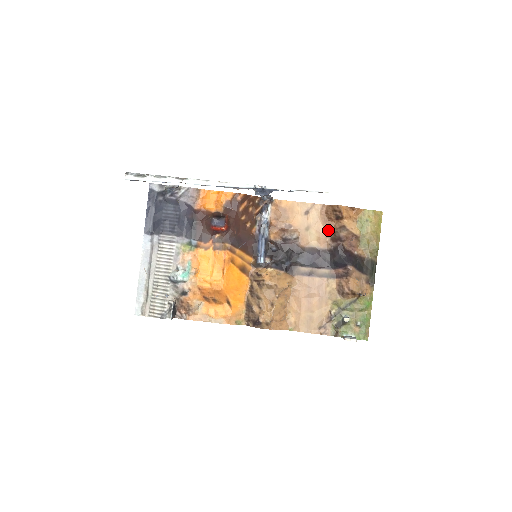
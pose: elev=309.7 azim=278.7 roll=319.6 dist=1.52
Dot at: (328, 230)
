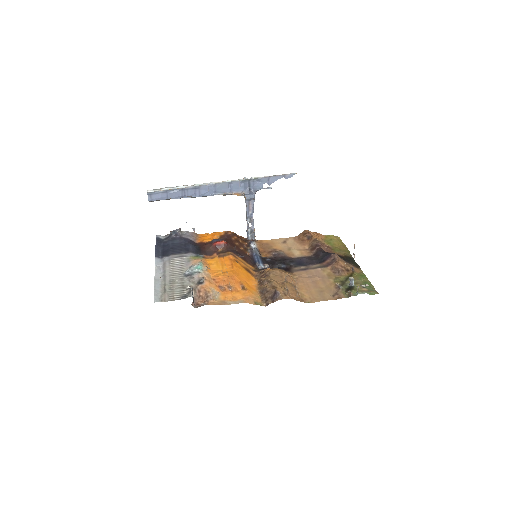
Dot at: (305, 247)
